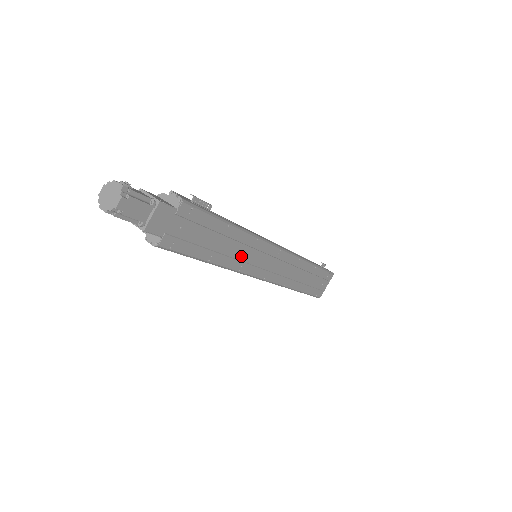
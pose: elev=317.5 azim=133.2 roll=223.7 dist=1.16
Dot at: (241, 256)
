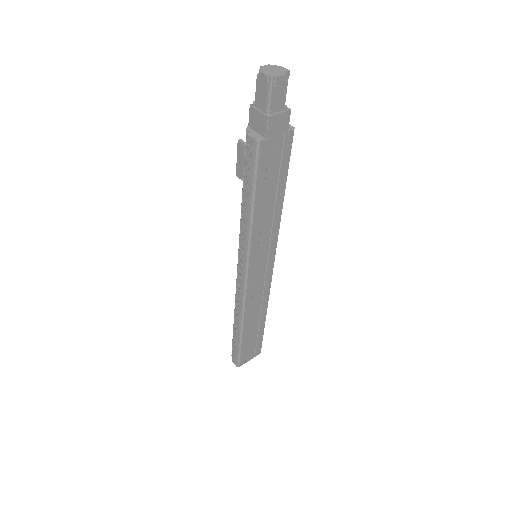
Dot at: (262, 234)
